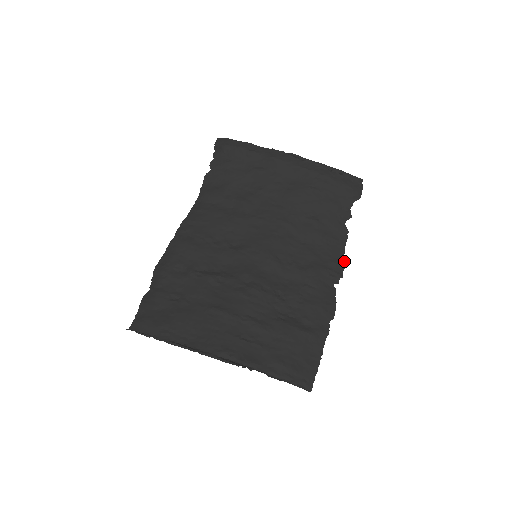
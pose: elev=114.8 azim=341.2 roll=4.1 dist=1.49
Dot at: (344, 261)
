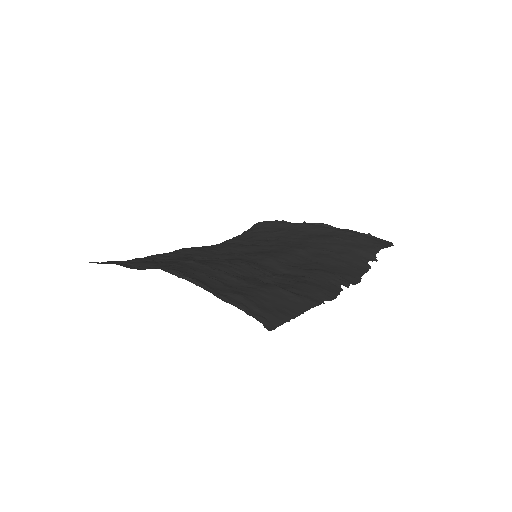
Dot at: (360, 279)
